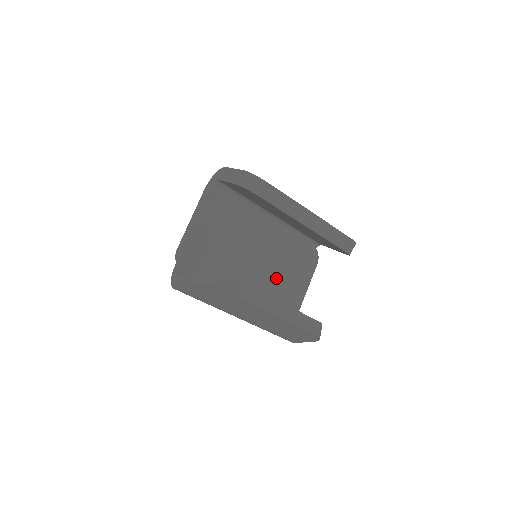
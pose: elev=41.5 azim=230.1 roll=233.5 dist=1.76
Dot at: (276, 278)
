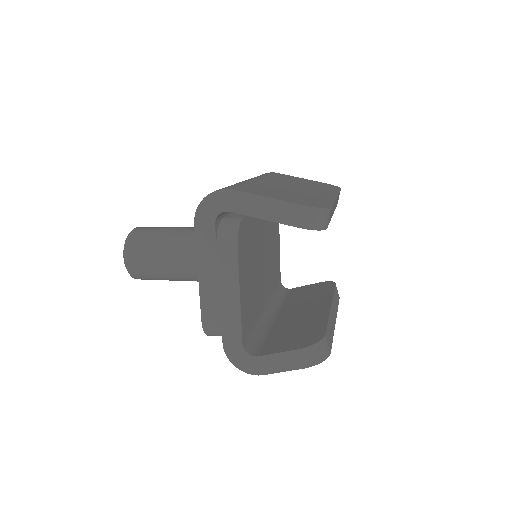
Dot at: (271, 261)
